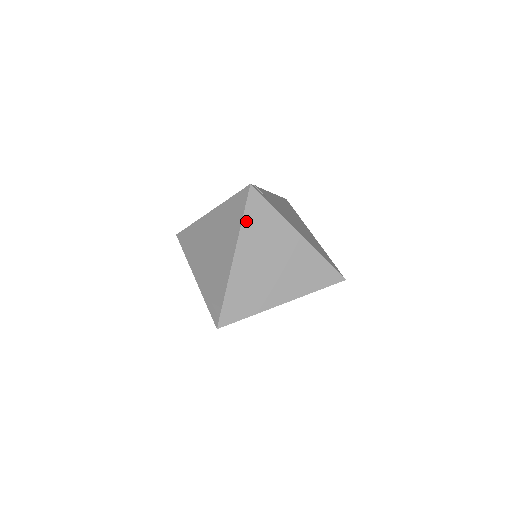
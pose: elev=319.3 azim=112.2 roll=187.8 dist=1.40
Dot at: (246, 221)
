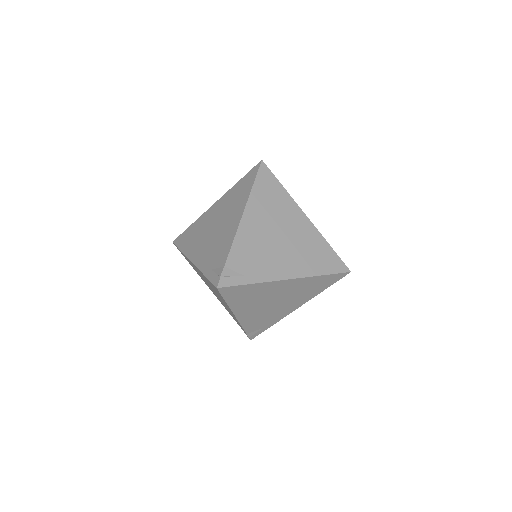
Dot at: (256, 190)
